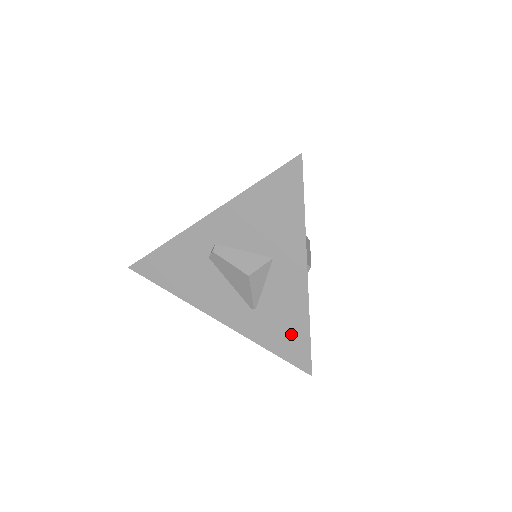
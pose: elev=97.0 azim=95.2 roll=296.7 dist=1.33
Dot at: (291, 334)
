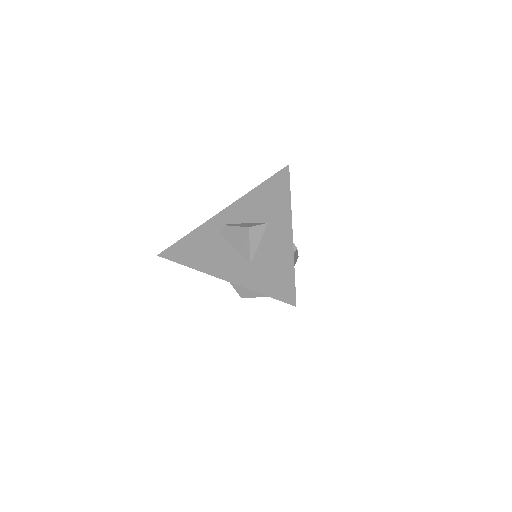
Dot at: (279, 274)
